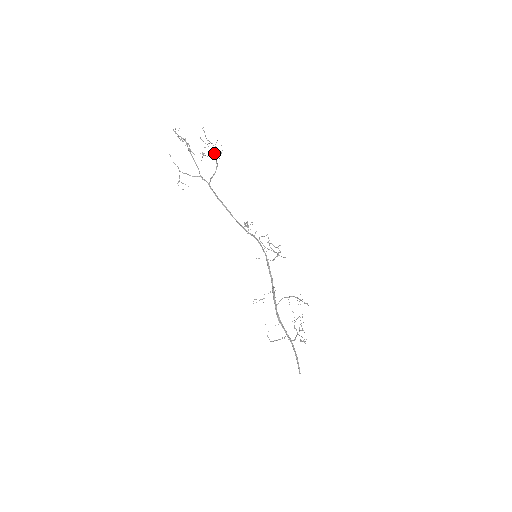
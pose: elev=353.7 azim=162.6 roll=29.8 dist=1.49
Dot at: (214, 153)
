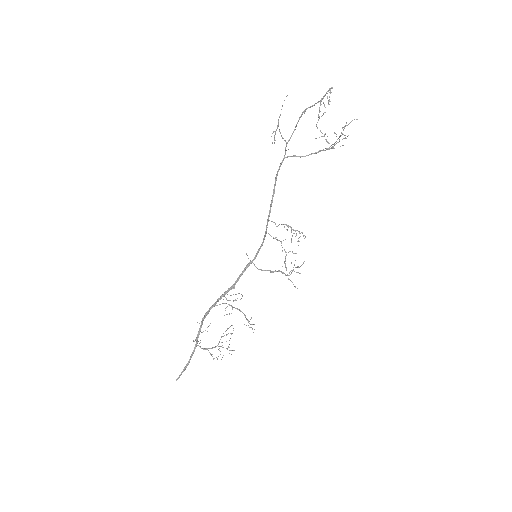
Dot at: (332, 144)
